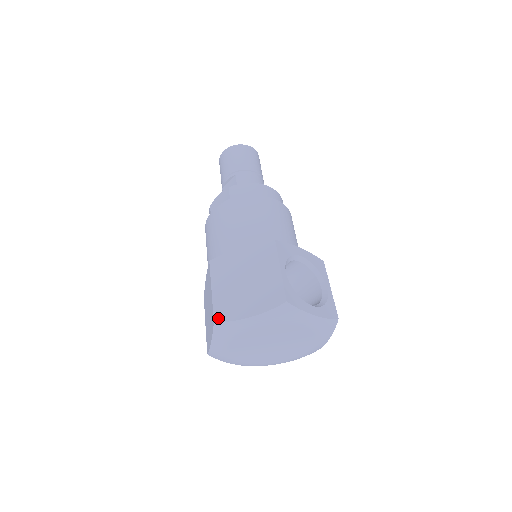
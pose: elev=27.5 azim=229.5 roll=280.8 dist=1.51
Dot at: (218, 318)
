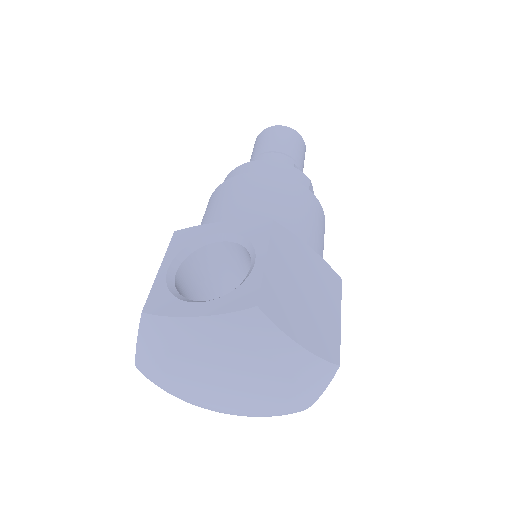
Dot at: occluded
